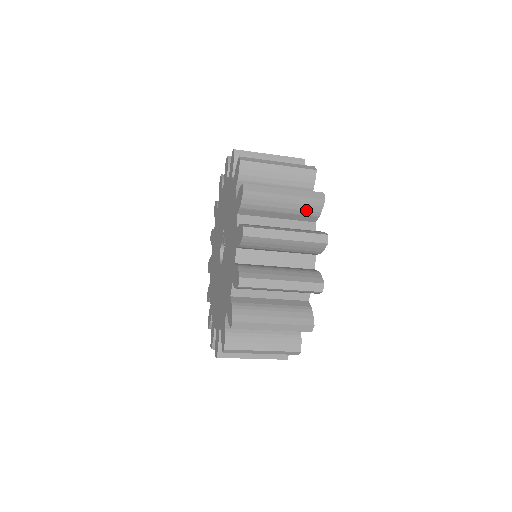
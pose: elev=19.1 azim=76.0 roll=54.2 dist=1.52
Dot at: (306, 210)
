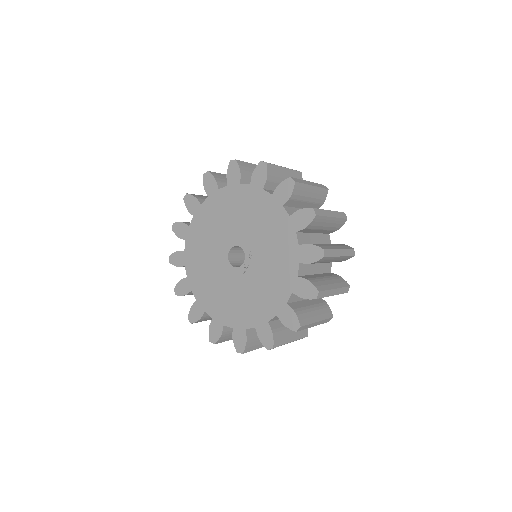
Dot at: occluded
